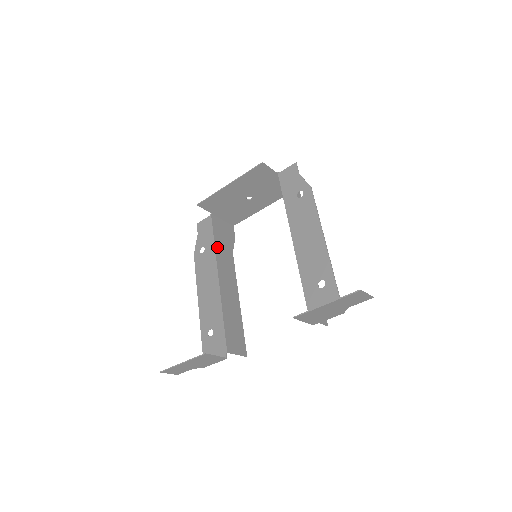
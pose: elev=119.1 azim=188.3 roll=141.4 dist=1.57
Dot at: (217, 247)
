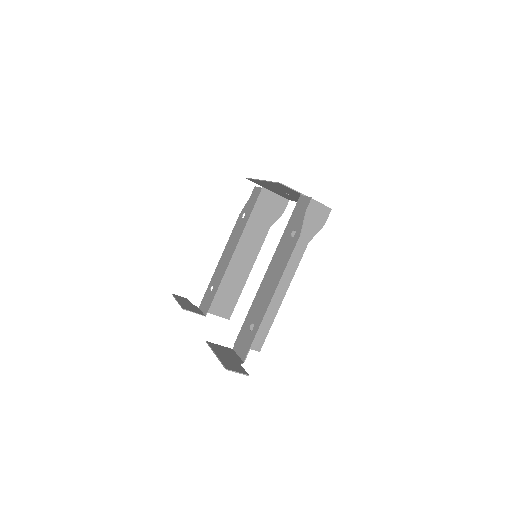
Dot at: (251, 221)
